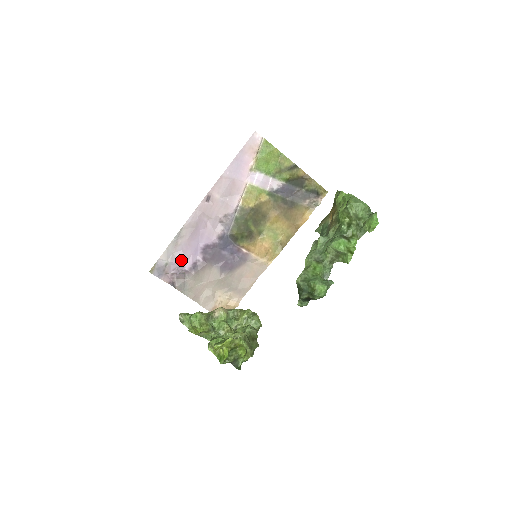
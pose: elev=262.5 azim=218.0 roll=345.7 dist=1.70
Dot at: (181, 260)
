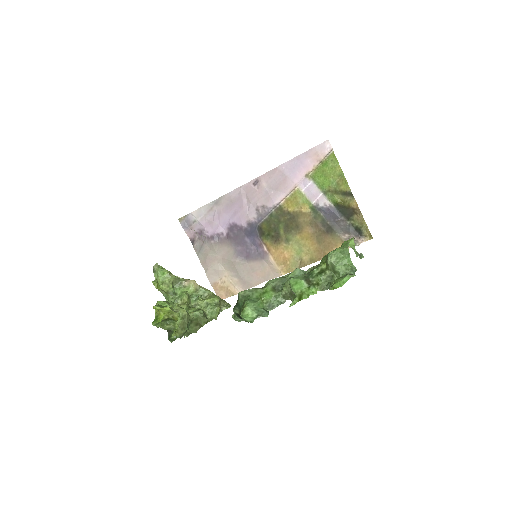
Dot at: (208, 225)
